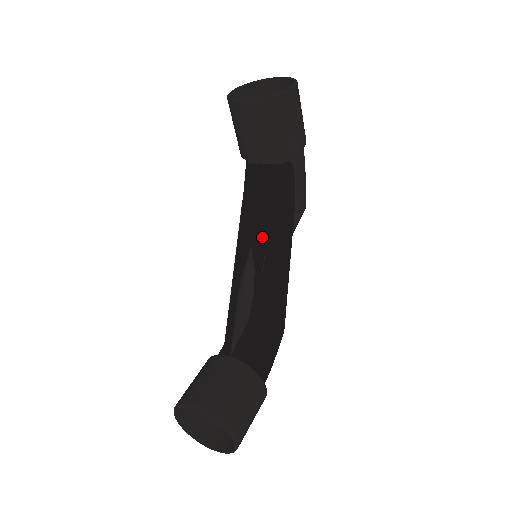
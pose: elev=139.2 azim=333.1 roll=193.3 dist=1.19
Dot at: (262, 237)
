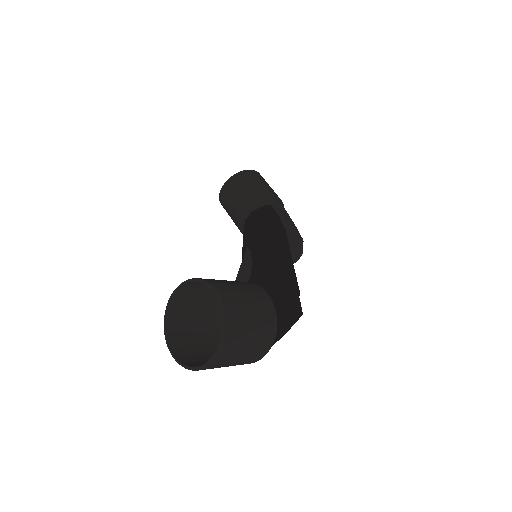
Dot at: (254, 236)
